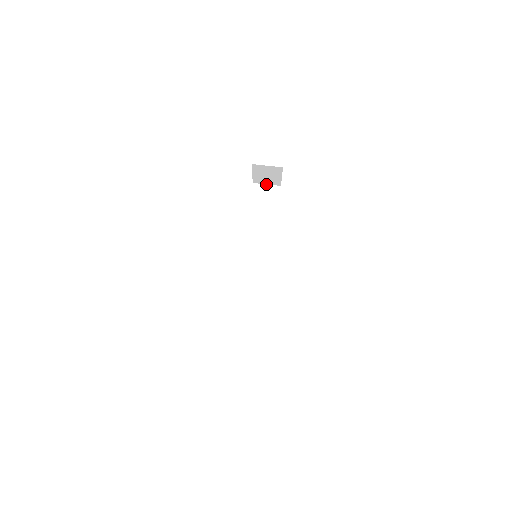
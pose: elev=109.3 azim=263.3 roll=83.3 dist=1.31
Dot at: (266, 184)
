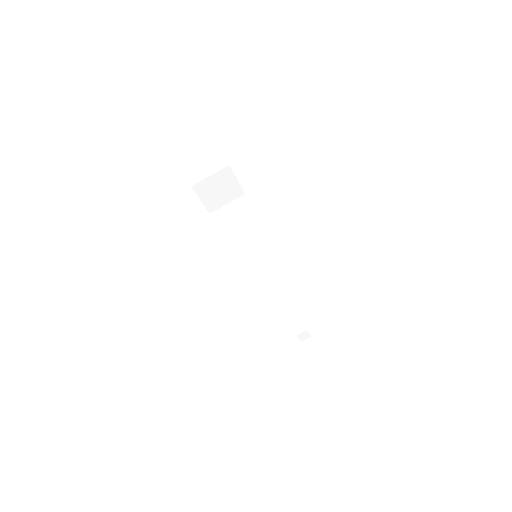
Dot at: (209, 176)
